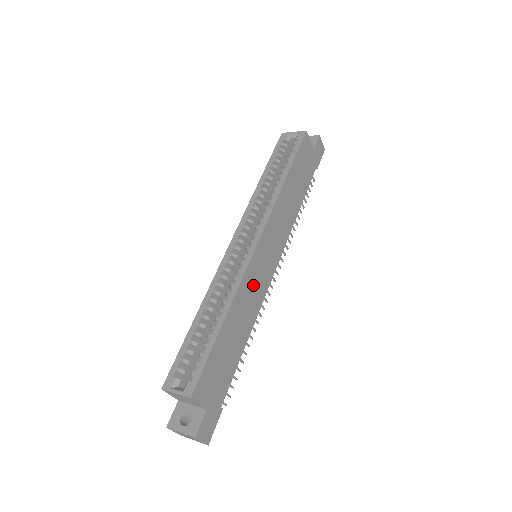
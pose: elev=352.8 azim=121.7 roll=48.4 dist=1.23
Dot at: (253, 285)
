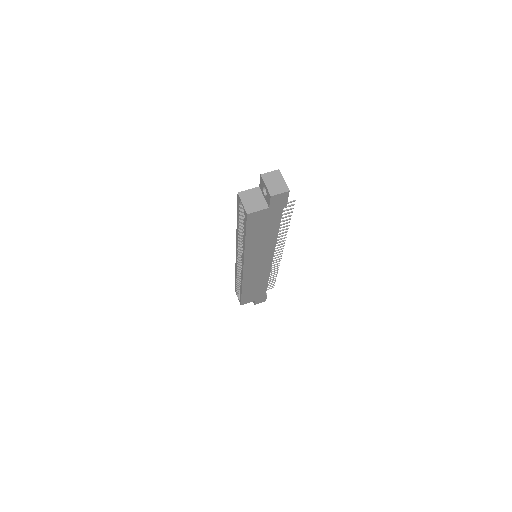
Dot at: (255, 275)
